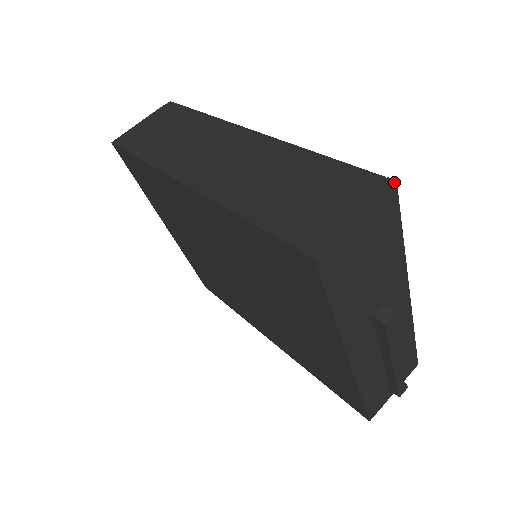
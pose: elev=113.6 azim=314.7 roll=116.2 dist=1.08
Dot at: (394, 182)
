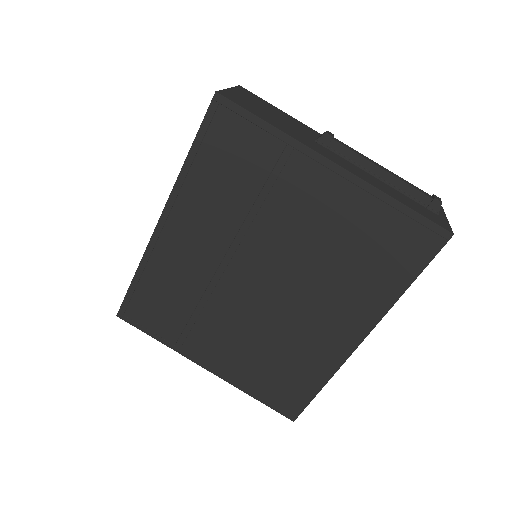
Dot at: (238, 86)
